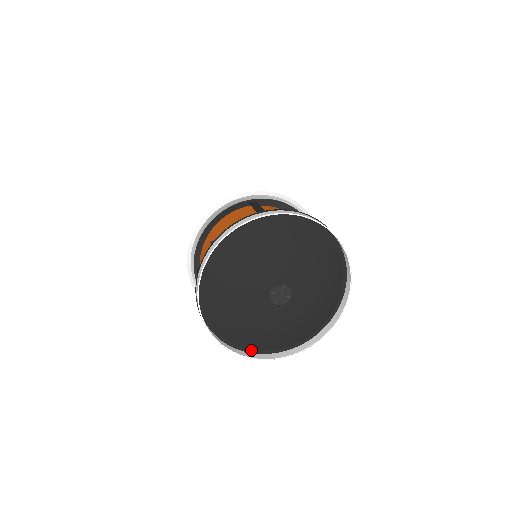
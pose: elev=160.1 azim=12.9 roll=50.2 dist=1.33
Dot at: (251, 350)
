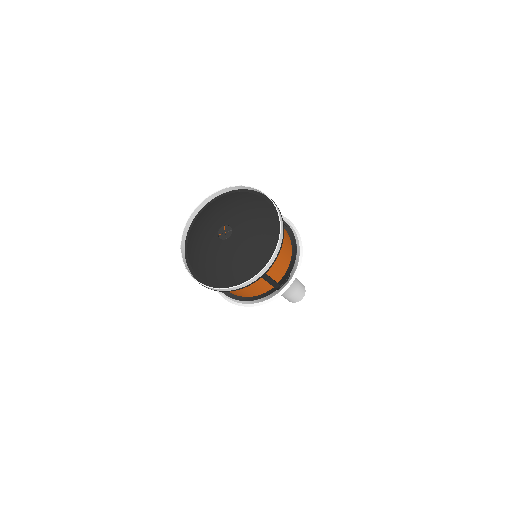
Dot at: (187, 256)
